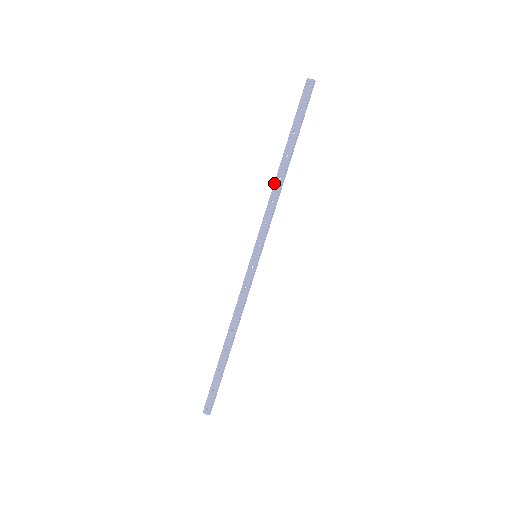
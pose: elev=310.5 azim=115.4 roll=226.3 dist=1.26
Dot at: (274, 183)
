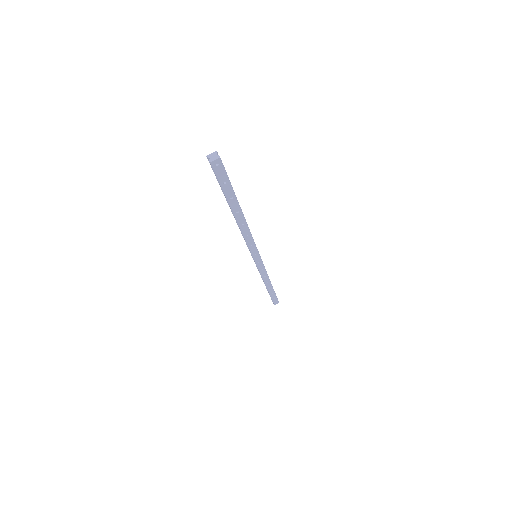
Dot at: (240, 230)
